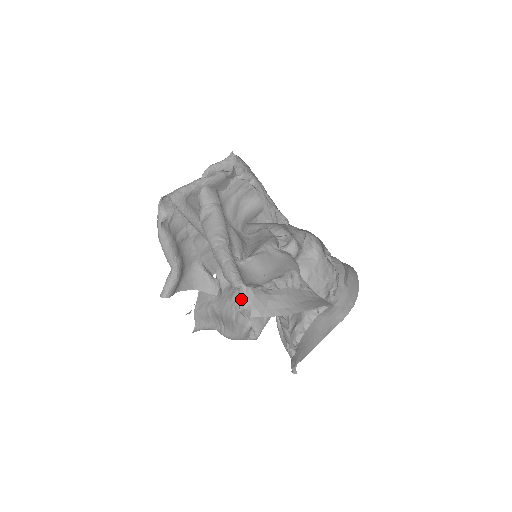
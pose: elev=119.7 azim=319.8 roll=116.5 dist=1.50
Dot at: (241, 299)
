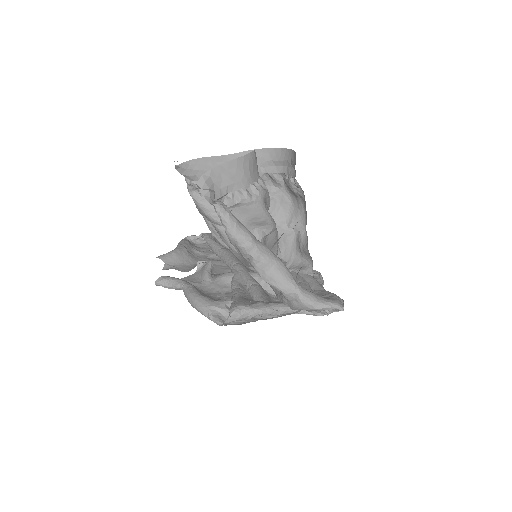
Dot at: occluded
